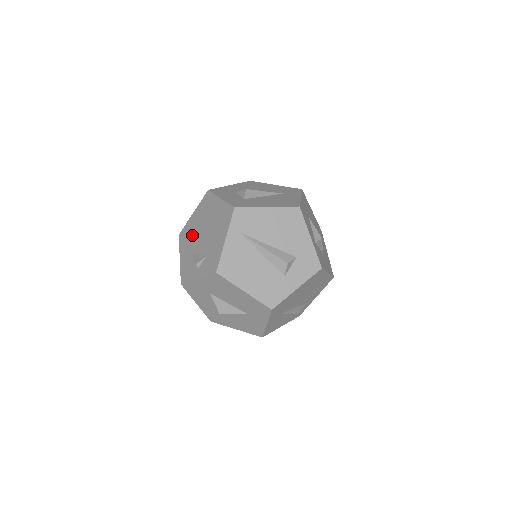
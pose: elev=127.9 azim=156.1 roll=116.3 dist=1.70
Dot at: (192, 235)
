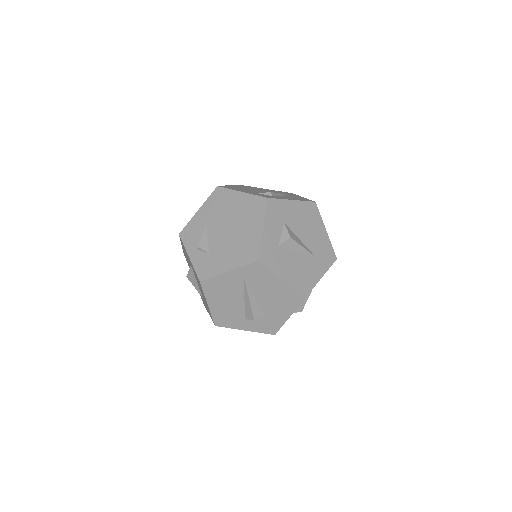
Dot at: (222, 211)
